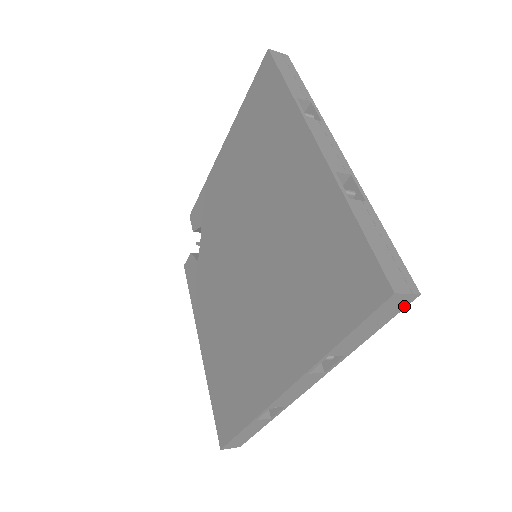
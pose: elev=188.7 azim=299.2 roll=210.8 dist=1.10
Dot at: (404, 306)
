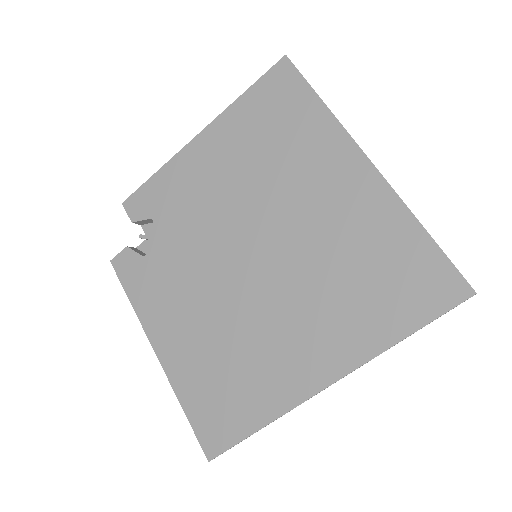
Dot at: occluded
